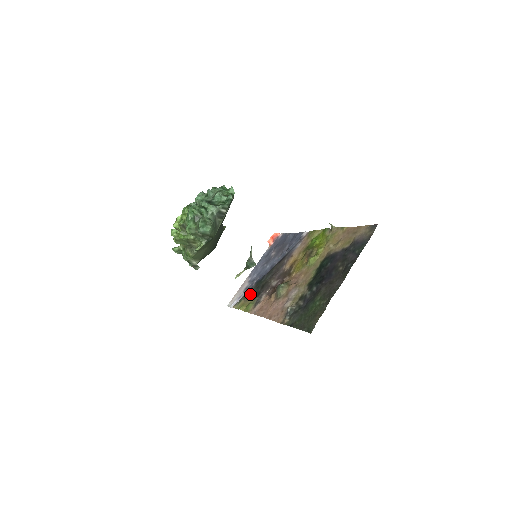
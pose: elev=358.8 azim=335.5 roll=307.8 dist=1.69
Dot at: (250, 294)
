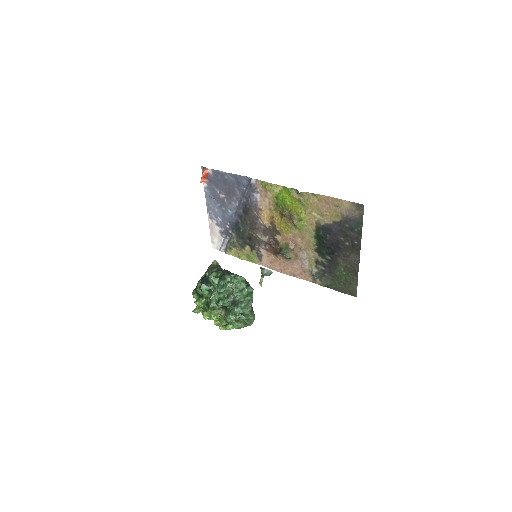
Dot at: (239, 245)
